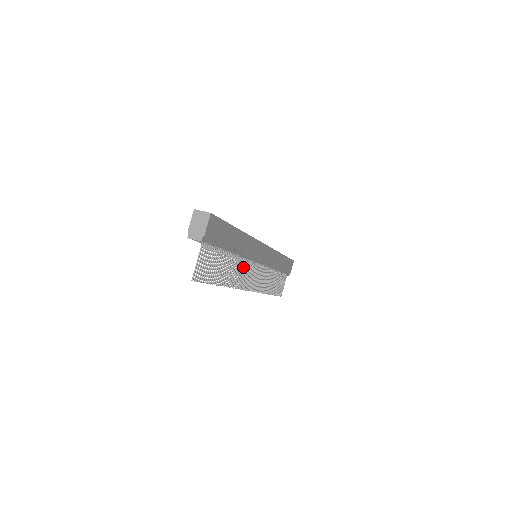
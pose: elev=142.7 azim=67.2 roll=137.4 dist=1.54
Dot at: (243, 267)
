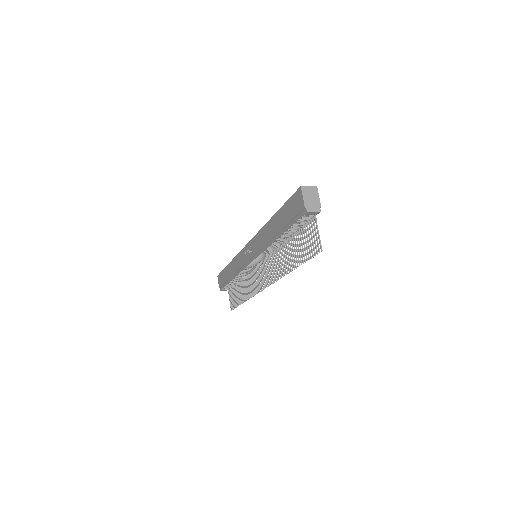
Dot at: (272, 260)
